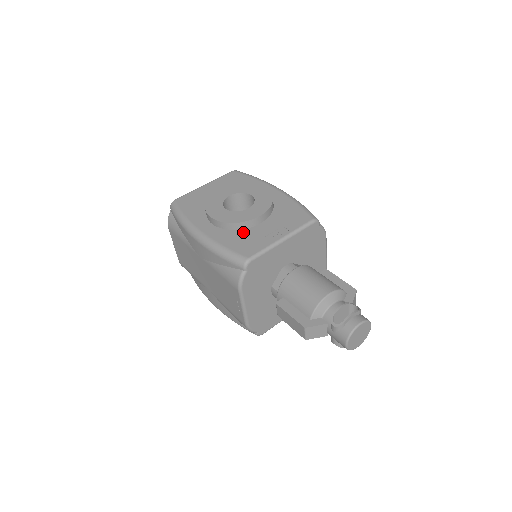
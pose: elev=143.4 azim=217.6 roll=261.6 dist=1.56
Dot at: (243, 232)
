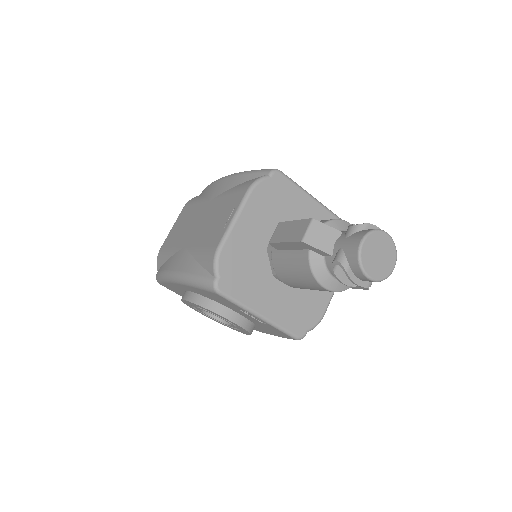
Dot at: occluded
